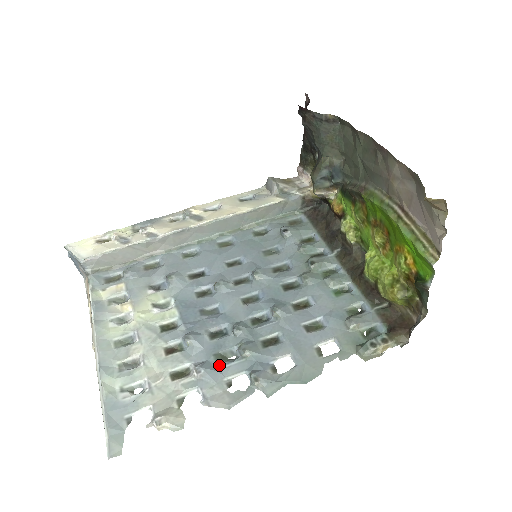
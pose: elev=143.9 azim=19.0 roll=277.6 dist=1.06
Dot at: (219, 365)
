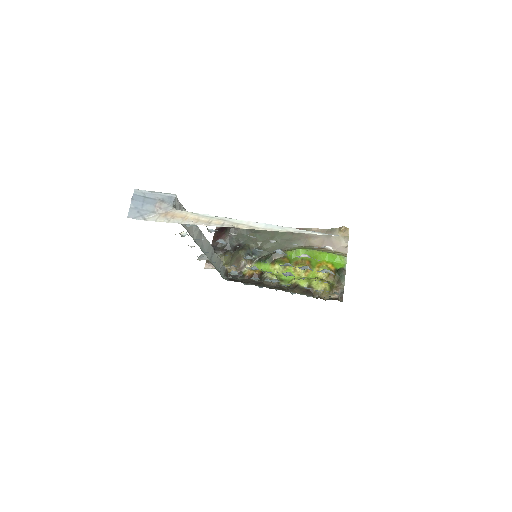
Dot at: occluded
